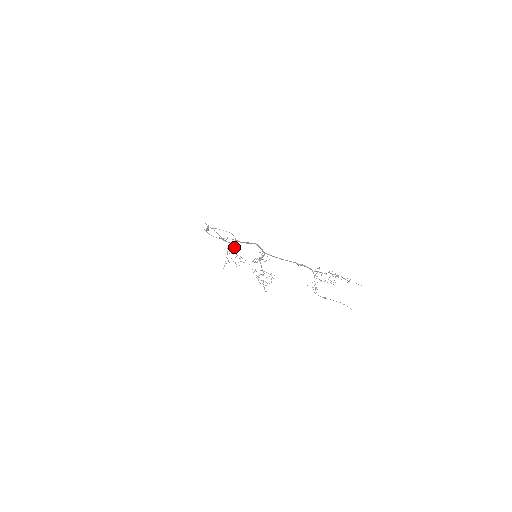
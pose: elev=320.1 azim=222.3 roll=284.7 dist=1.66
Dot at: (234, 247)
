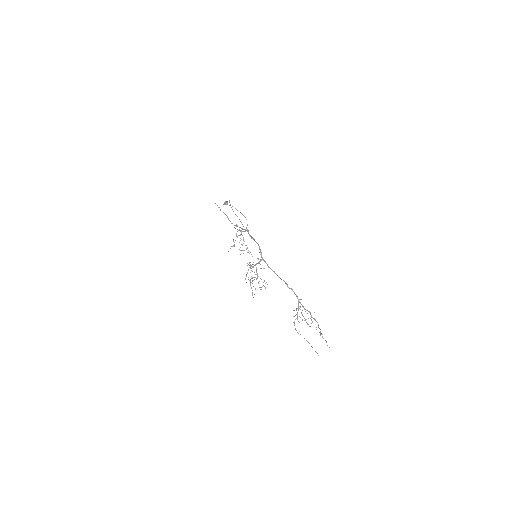
Dot at: occluded
